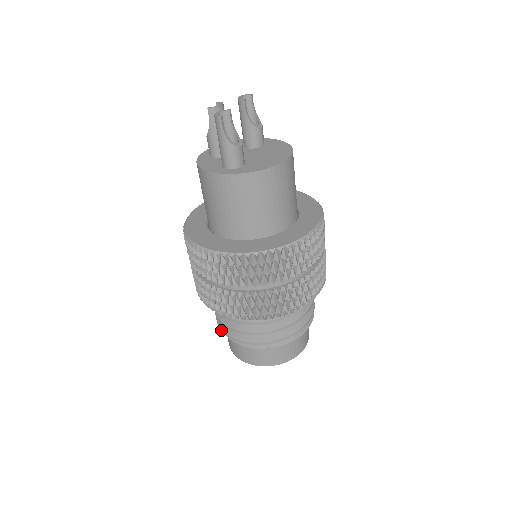
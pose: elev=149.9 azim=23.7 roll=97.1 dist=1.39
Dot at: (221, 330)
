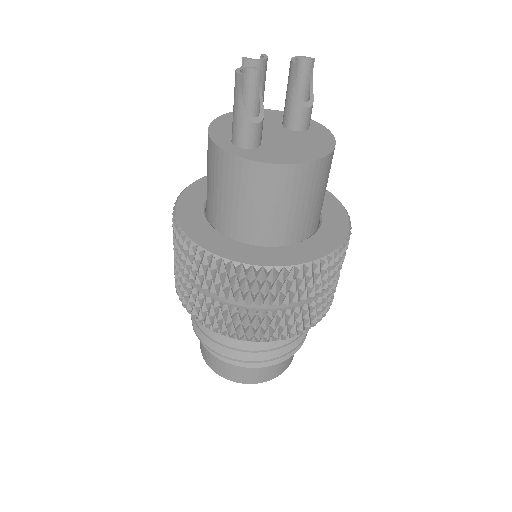
Dot at: (191, 316)
